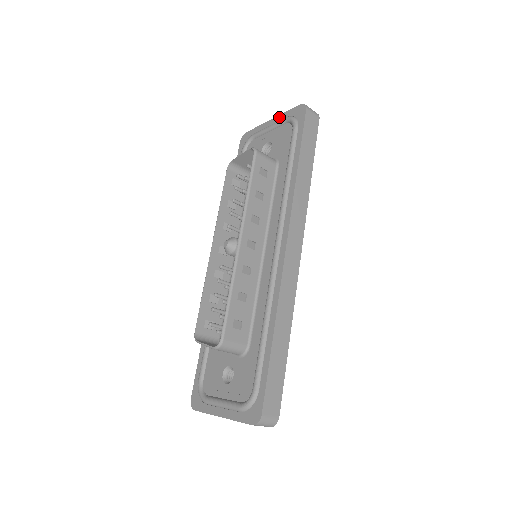
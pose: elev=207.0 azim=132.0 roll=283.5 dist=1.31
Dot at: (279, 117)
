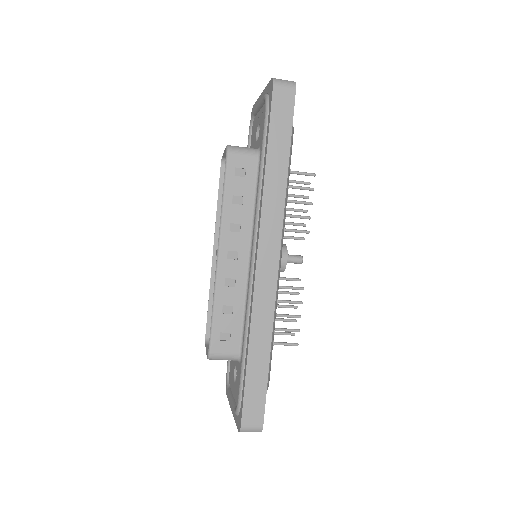
Dot at: (263, 92)
